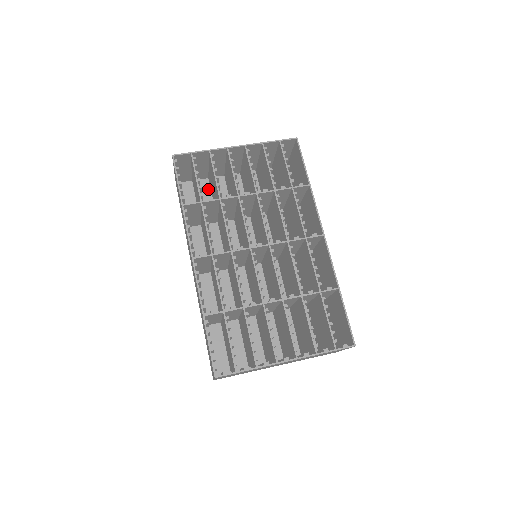
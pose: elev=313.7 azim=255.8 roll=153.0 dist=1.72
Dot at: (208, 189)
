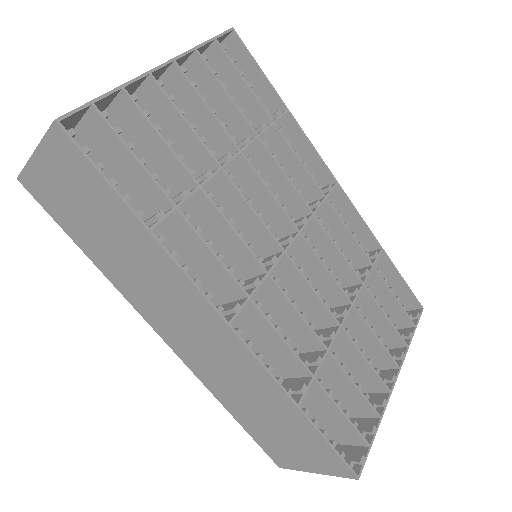
Dot at: occluded
